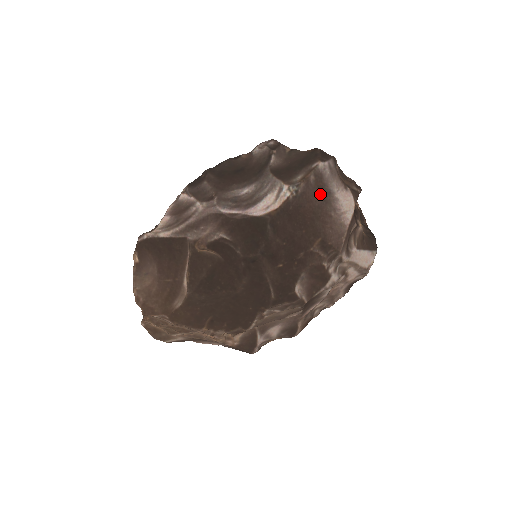
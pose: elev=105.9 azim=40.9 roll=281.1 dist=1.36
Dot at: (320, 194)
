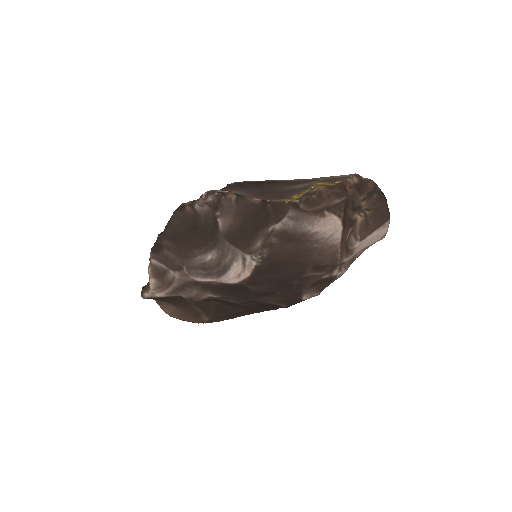
Dot at: (292, 242)
